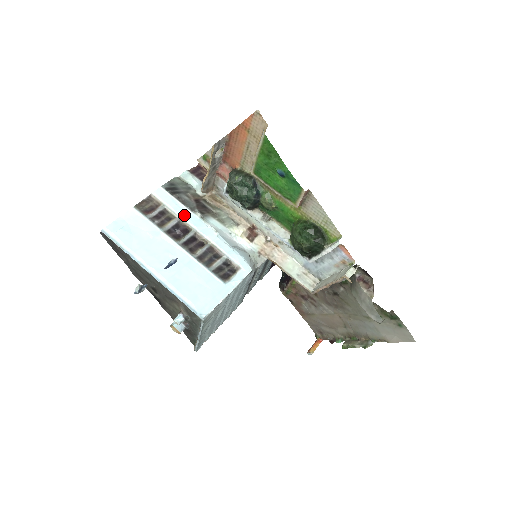
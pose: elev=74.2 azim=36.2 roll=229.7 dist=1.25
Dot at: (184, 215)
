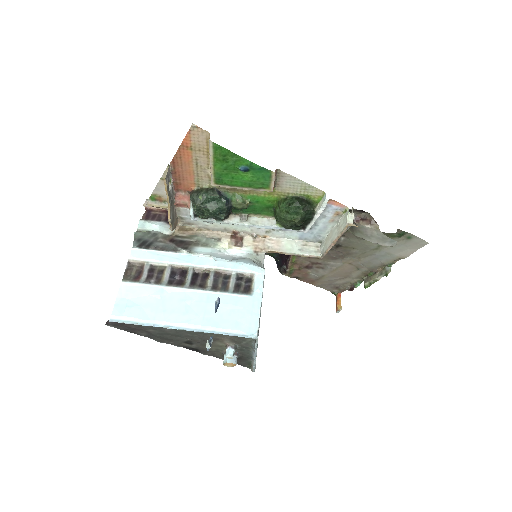
Dot at: (172, 260)
